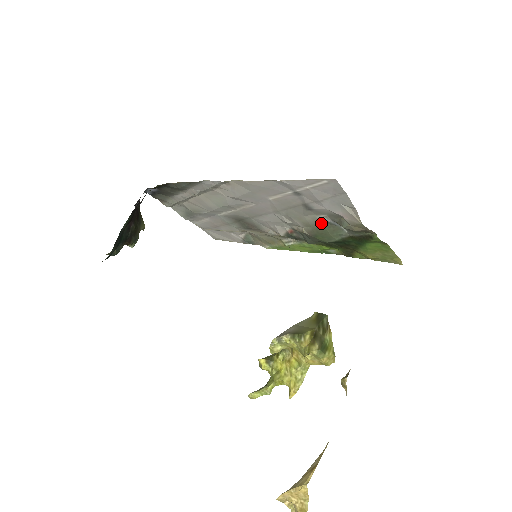
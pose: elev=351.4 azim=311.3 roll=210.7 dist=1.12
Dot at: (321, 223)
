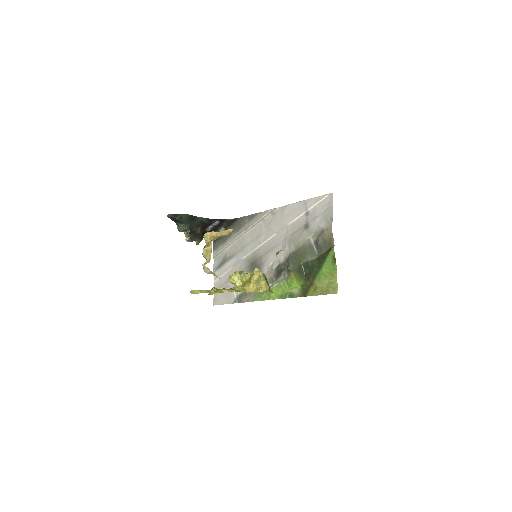
Dot at: (306, 244)
